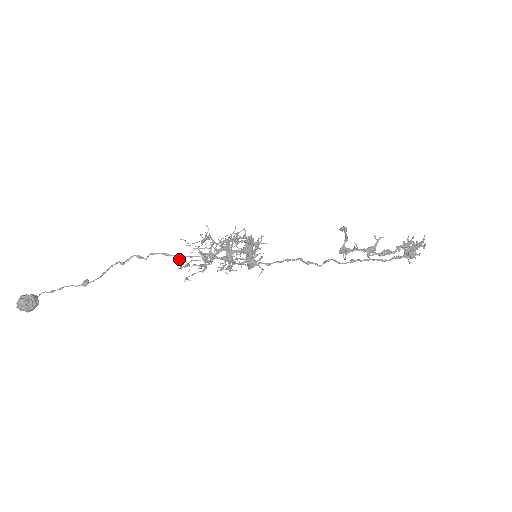
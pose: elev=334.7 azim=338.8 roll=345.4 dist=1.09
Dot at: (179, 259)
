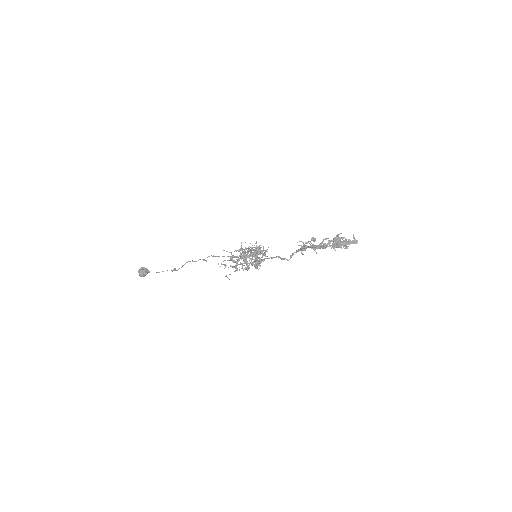
Dot at: occluded
